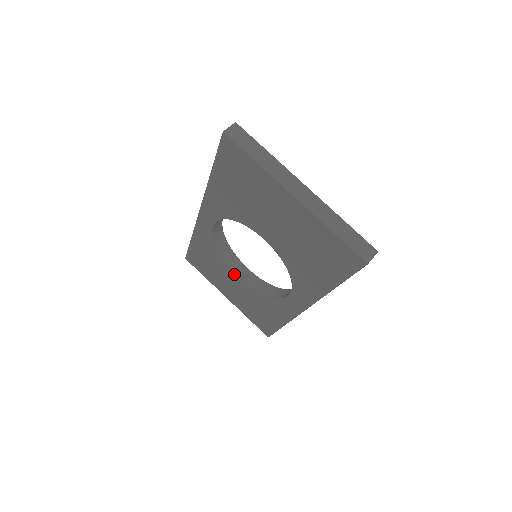
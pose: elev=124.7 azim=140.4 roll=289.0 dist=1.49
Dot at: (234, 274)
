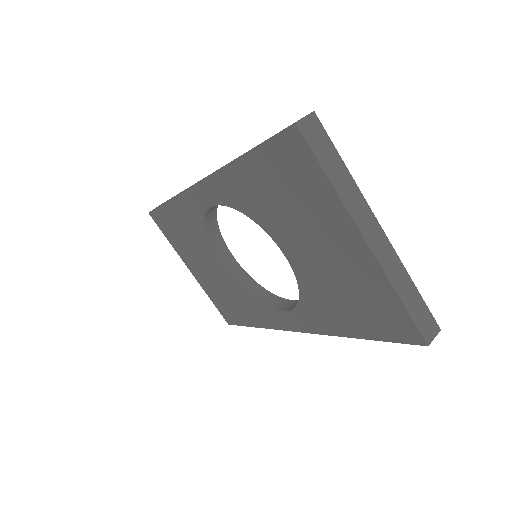
Dot at: (215, 259)
